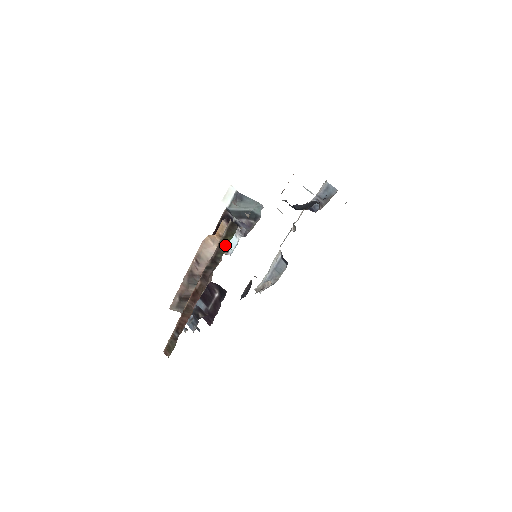
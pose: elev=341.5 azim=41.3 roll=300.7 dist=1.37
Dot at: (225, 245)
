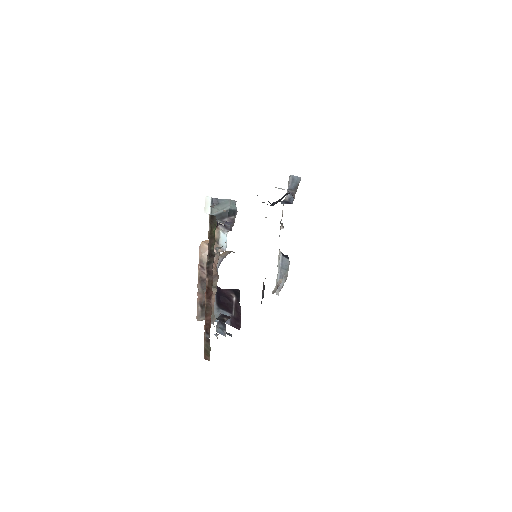
Dot at: (213, 237)
